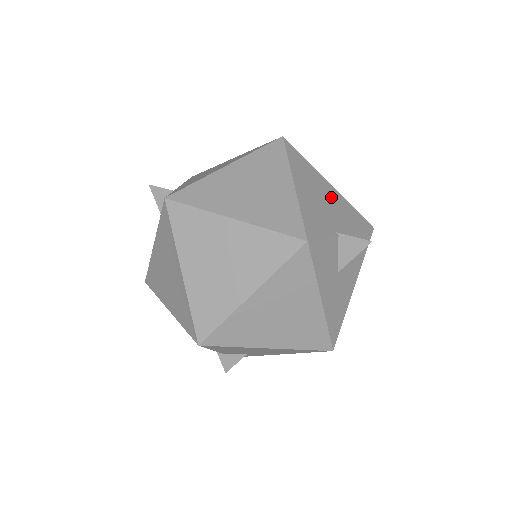
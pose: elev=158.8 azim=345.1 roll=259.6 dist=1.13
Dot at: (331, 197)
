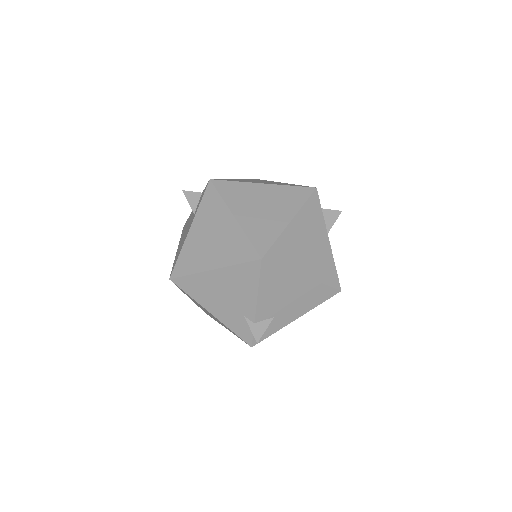
Dot at: occluded
